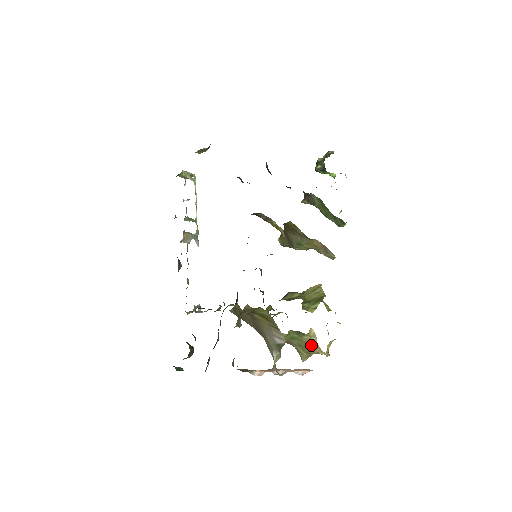
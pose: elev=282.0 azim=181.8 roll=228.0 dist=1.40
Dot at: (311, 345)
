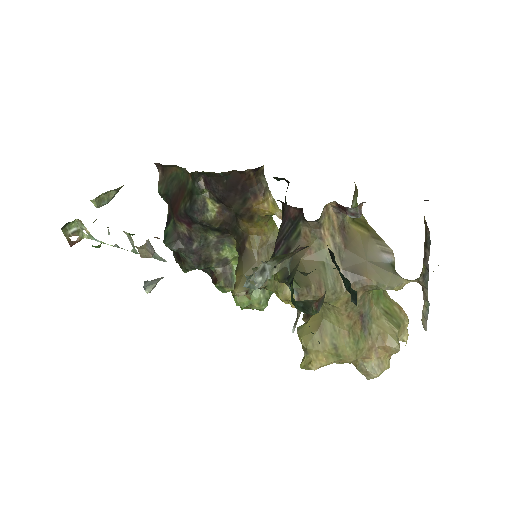
Dot at: (395, 306)
